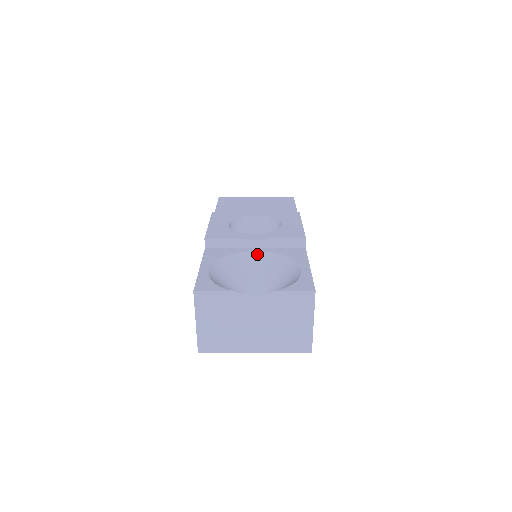
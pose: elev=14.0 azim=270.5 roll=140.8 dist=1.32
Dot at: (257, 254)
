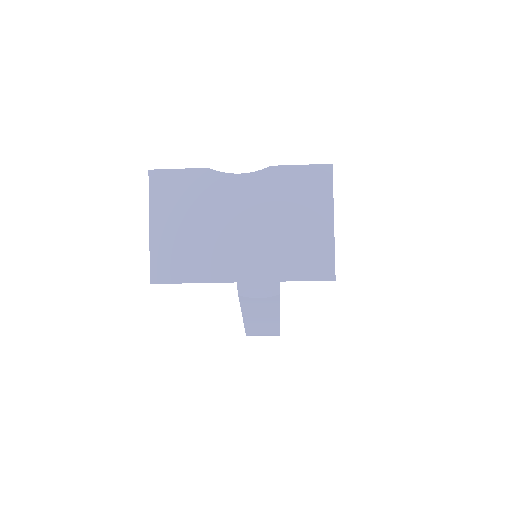
Dot at: occluded
